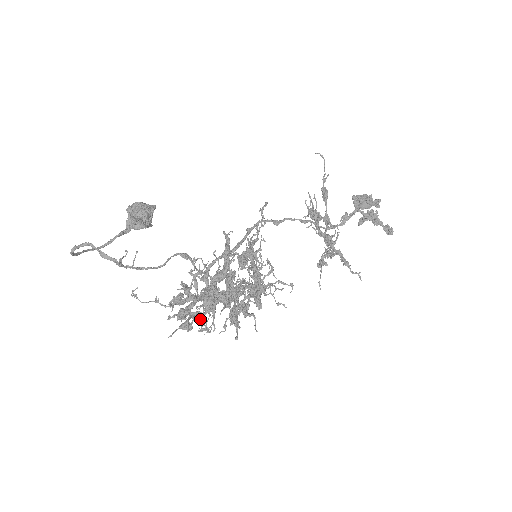
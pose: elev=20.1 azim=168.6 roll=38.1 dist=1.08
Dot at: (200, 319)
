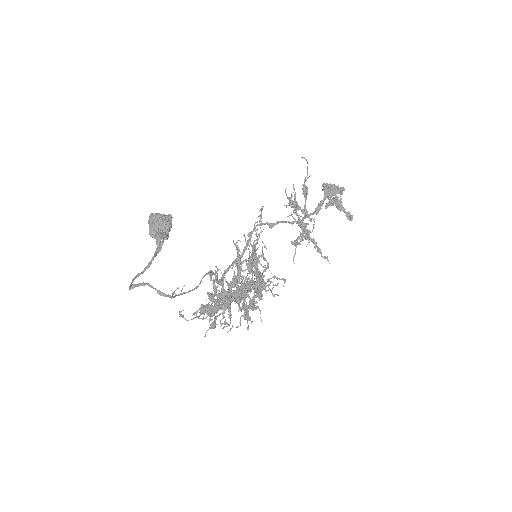
Dot at: (217, 312)
